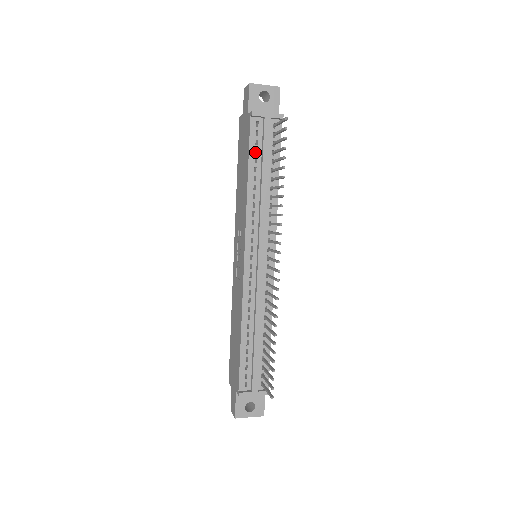
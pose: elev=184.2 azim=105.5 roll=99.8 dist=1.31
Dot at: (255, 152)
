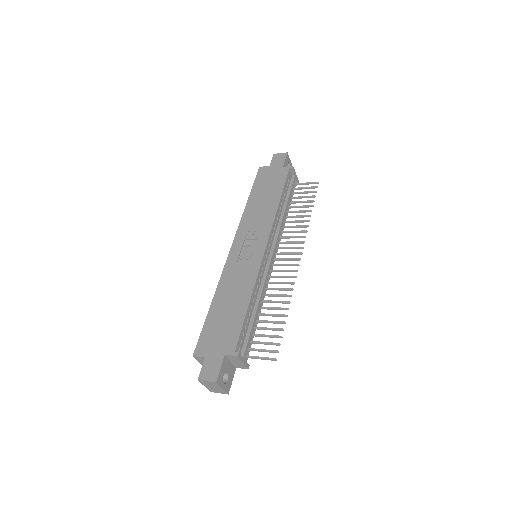
Dot at: occluded
